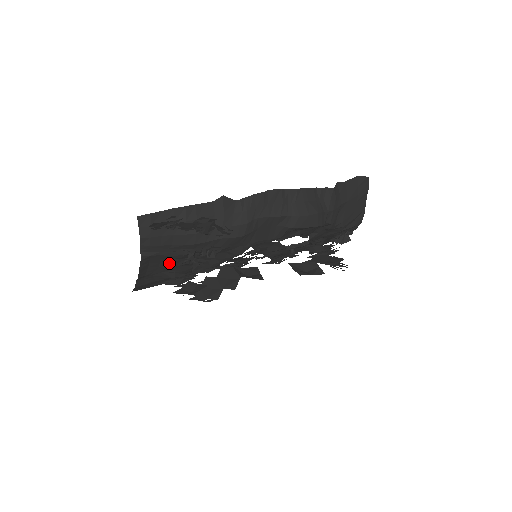
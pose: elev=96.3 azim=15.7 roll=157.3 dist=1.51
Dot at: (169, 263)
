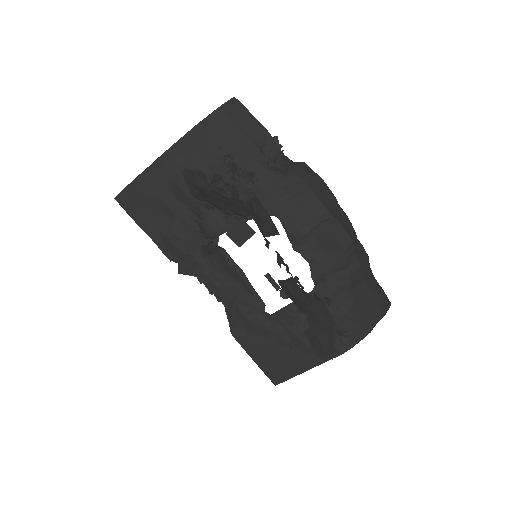
Dot at: (200, 165)
